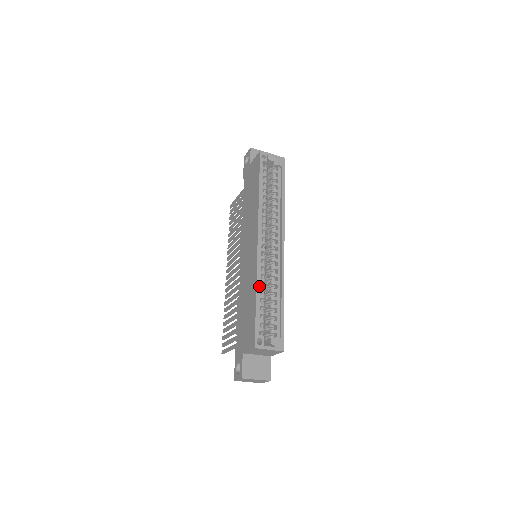
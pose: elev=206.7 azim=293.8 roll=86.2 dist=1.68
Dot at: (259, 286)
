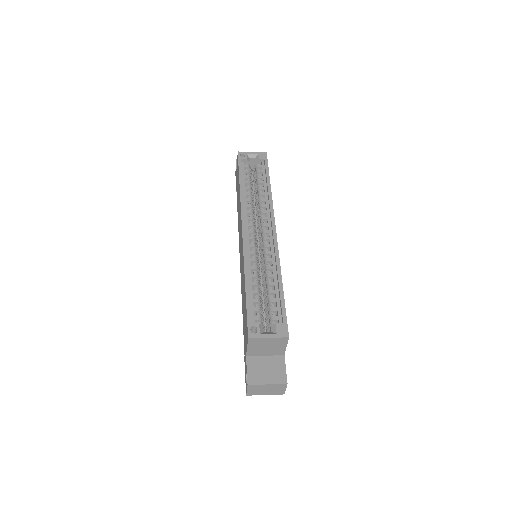
Dot at: (249, 274)
